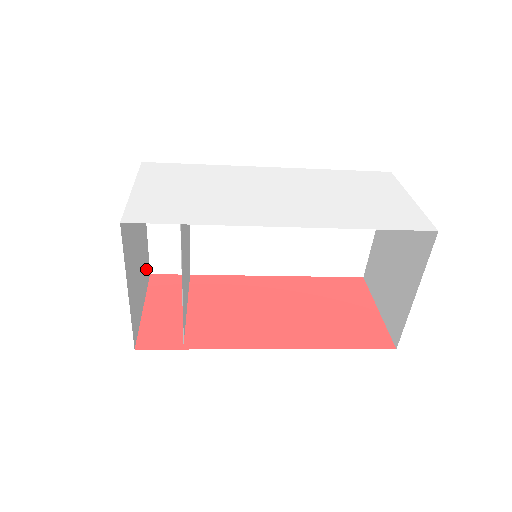
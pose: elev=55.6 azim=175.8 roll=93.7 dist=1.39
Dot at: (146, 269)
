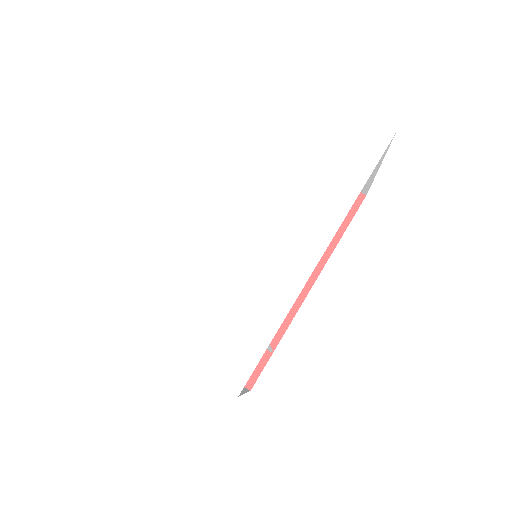
Dot at: occluded
